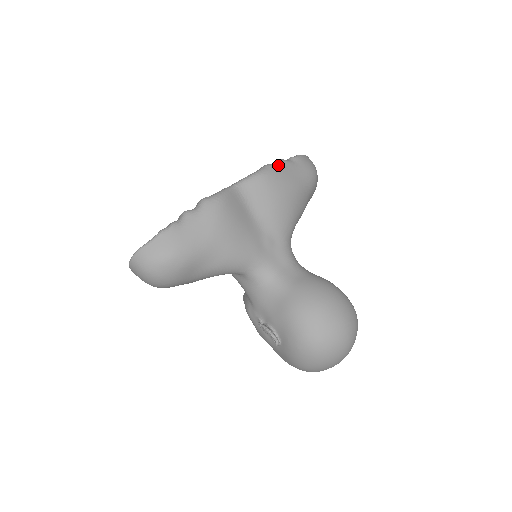
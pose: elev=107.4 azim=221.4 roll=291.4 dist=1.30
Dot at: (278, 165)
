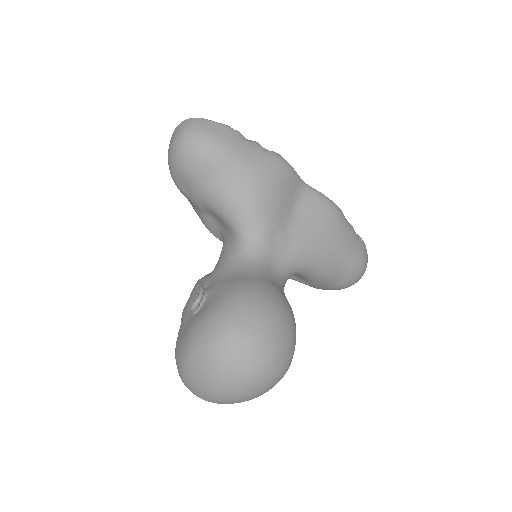
Dot at: occluded
